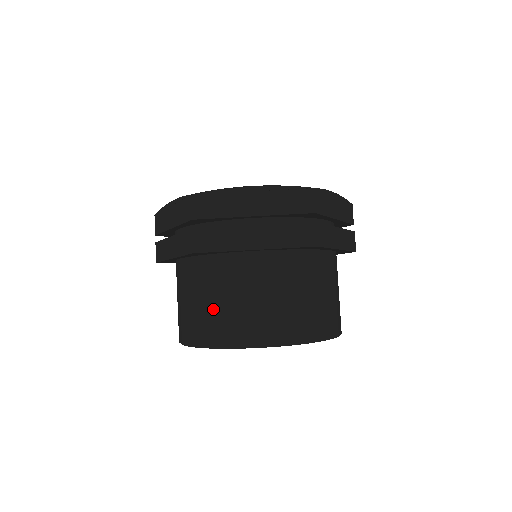
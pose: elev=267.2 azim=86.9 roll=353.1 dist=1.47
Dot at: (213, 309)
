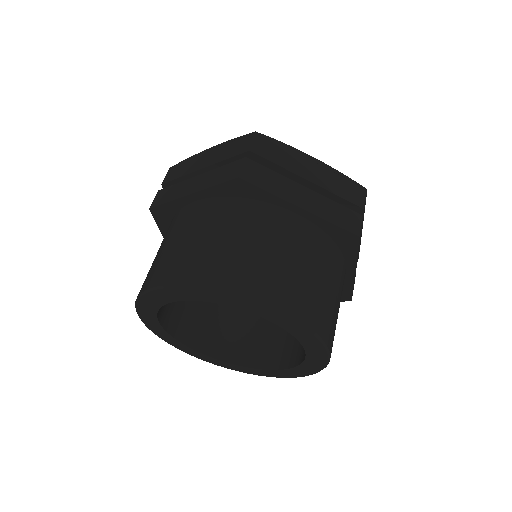
Dot at: (227, 248)
